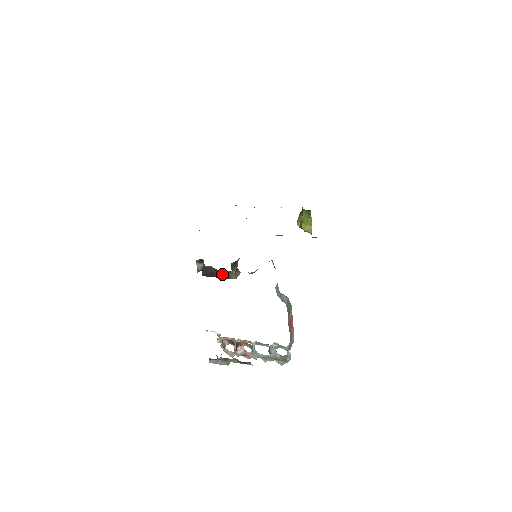
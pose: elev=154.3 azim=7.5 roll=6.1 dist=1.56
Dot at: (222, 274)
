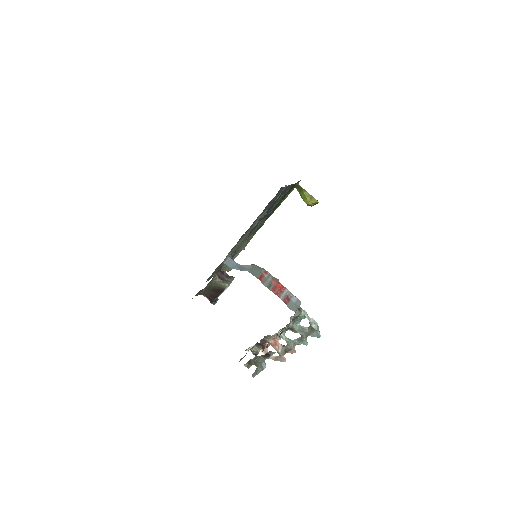
Dot at: (216, 289)
